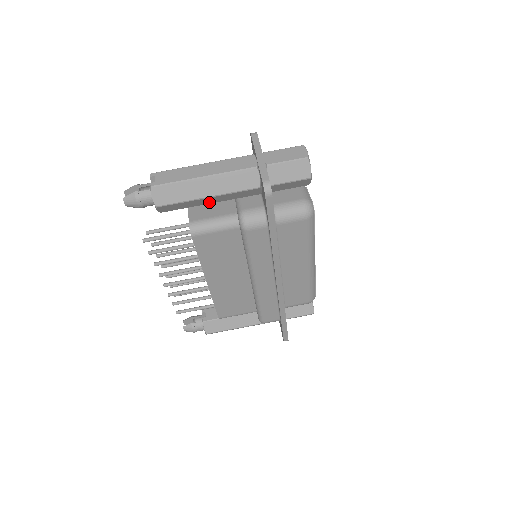
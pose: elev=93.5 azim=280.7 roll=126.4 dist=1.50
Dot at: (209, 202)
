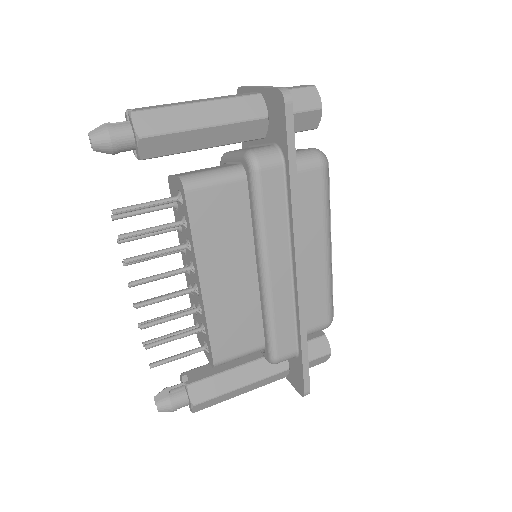
Dot at: (204, 144)
